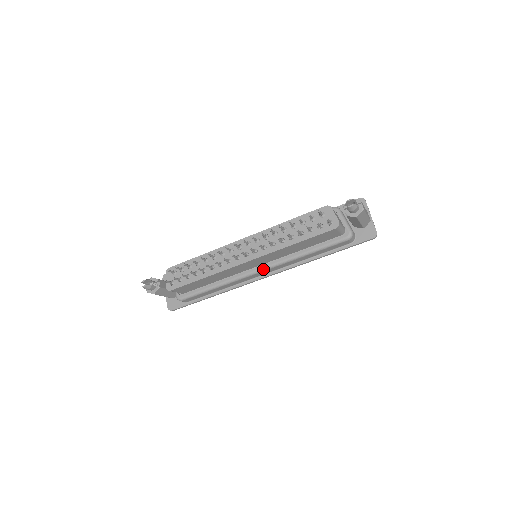
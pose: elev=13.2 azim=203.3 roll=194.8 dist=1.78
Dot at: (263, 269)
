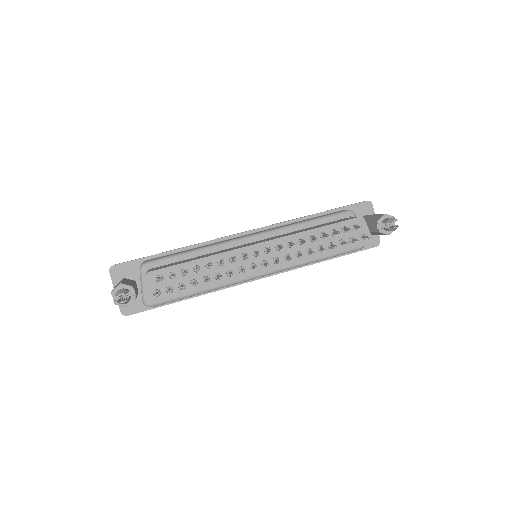
Dot at: (267, 274)
